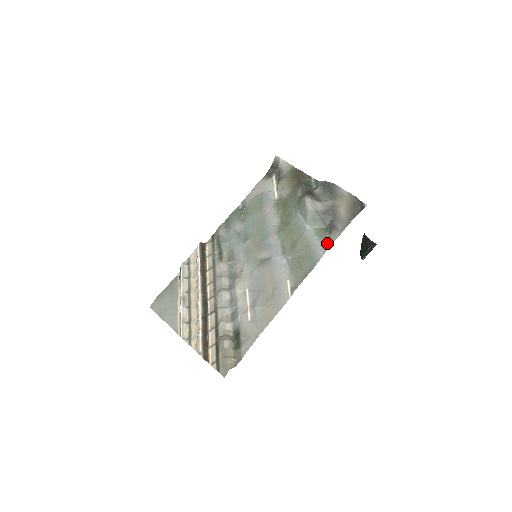
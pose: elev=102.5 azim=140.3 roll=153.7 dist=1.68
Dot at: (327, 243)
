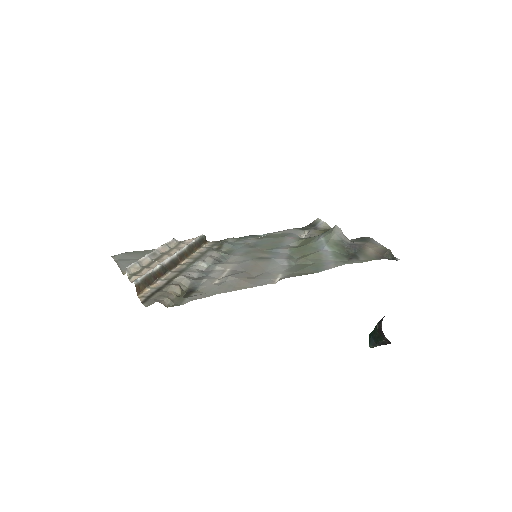
Dot at: (342, 262)
